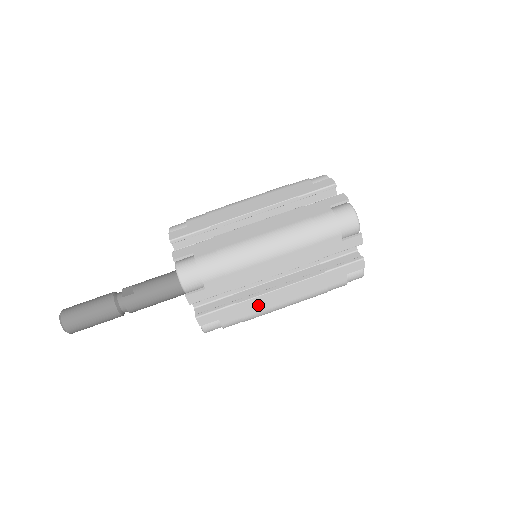
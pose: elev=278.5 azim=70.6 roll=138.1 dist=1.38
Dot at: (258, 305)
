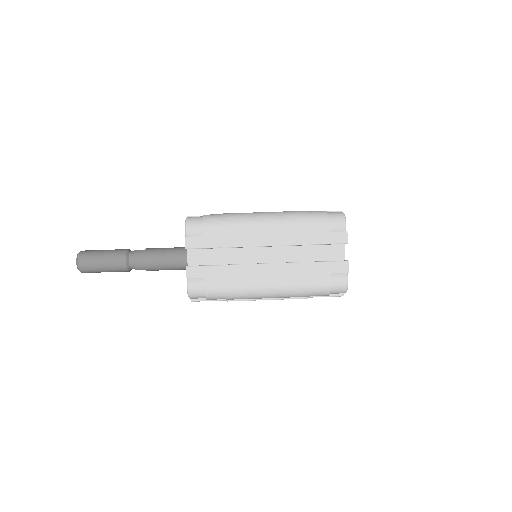
Dot at: (243, 275)
